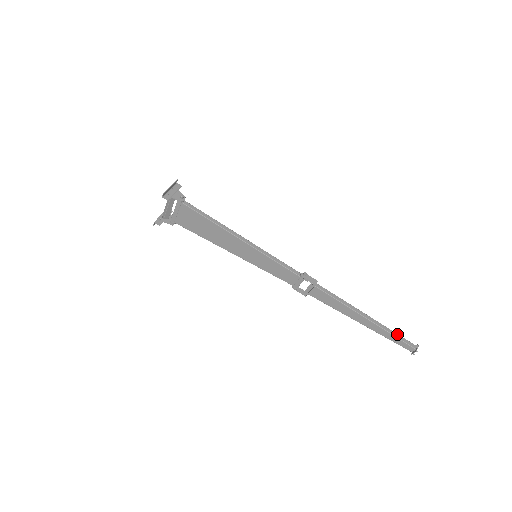
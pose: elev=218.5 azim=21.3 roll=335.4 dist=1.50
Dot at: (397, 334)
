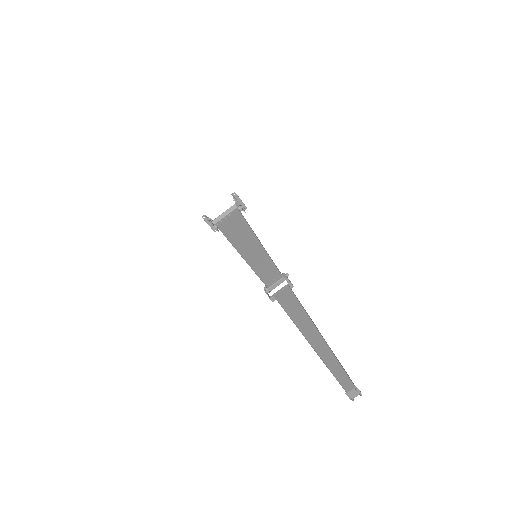
Dot at: occluded
